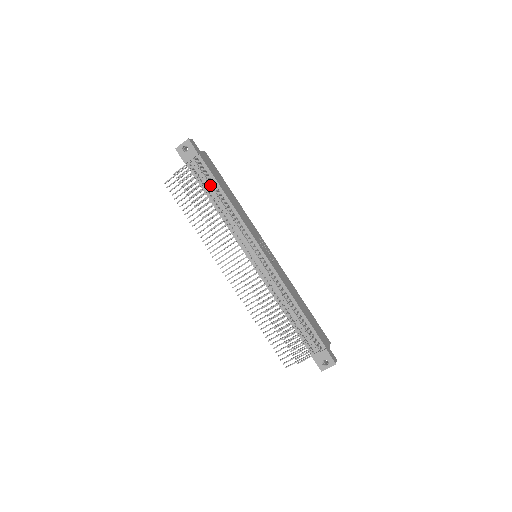
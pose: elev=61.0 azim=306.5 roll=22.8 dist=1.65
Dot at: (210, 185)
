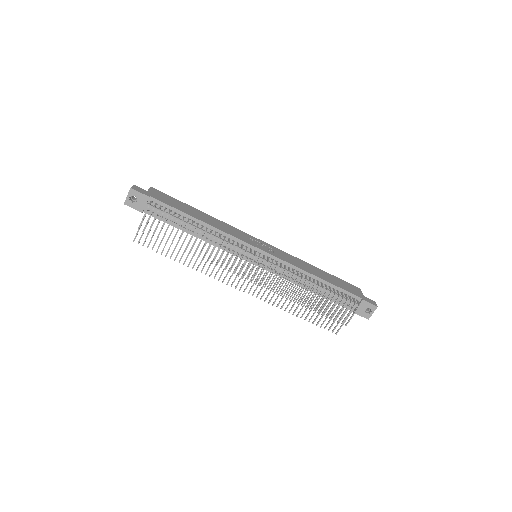
Dot at: (178, 219)
